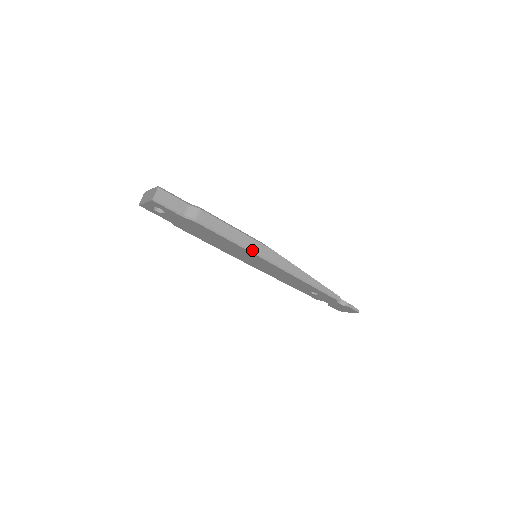
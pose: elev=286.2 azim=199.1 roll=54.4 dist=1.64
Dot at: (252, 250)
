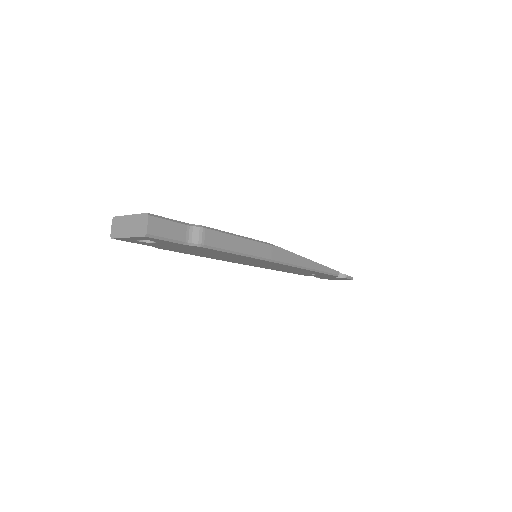
Dot at: (263, 257)
